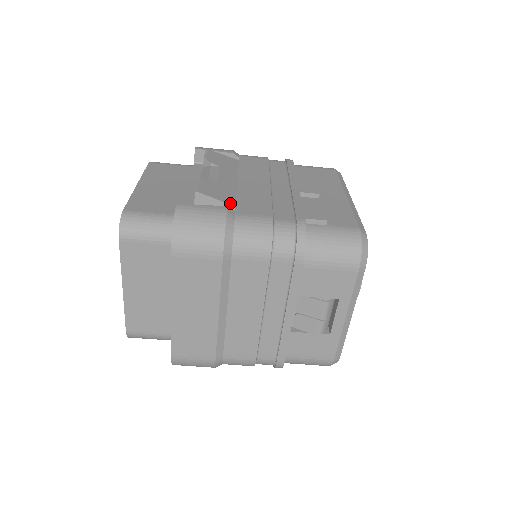
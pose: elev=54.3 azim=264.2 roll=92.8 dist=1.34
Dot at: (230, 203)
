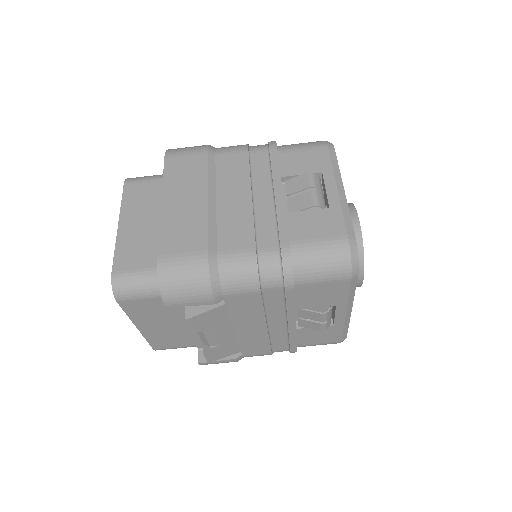
Dot at: occluded
